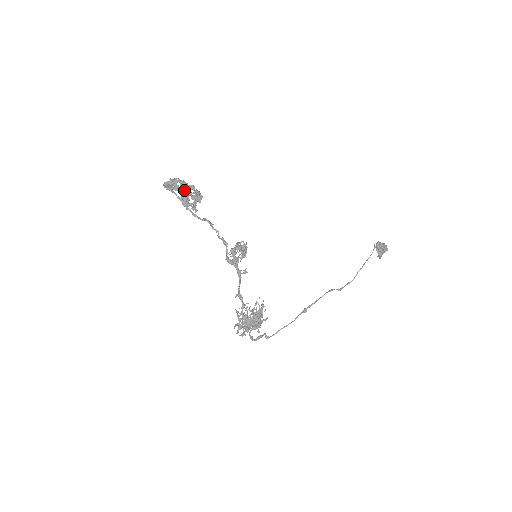
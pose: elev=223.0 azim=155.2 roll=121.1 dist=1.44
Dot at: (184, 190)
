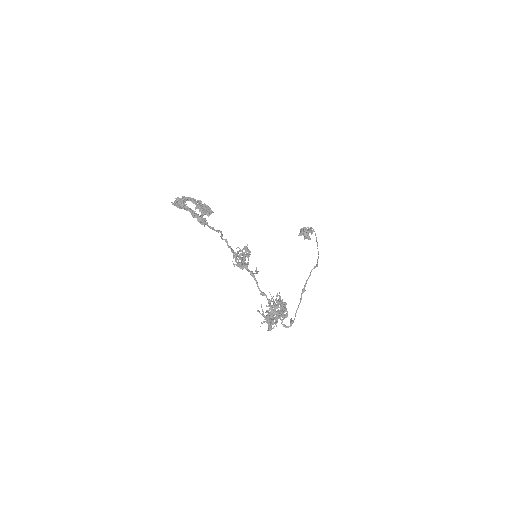
Dot at: (198, 205)
